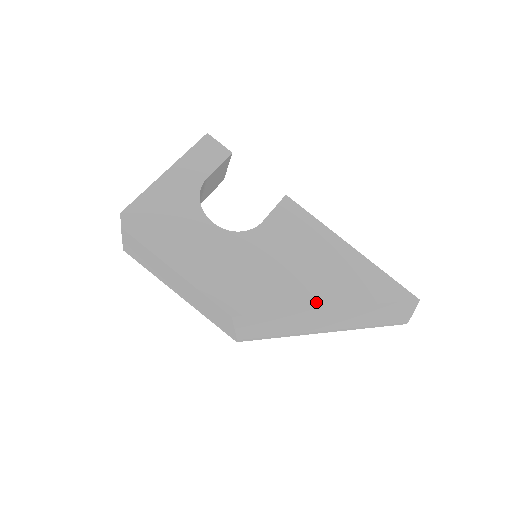
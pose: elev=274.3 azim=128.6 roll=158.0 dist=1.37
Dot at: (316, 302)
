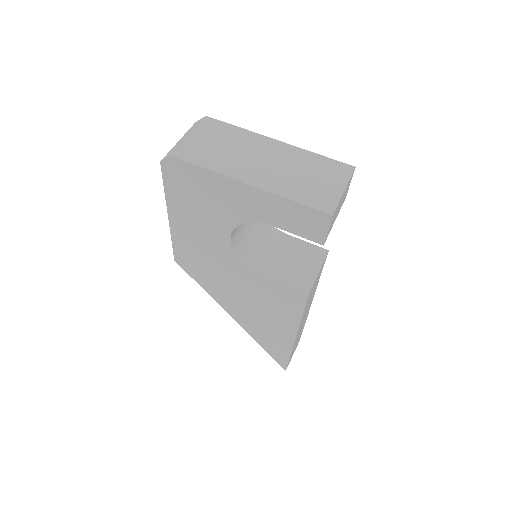
Dot at: (230, 312)
